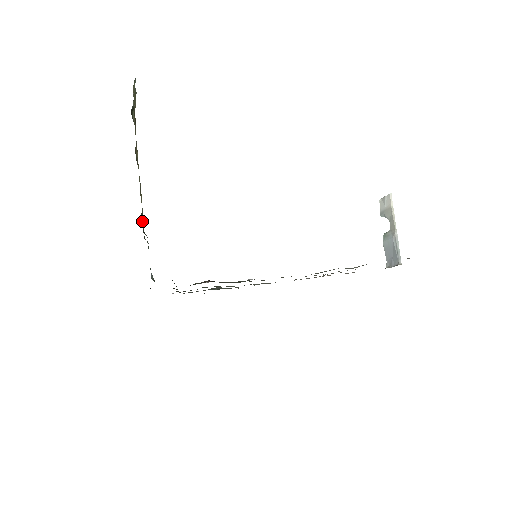
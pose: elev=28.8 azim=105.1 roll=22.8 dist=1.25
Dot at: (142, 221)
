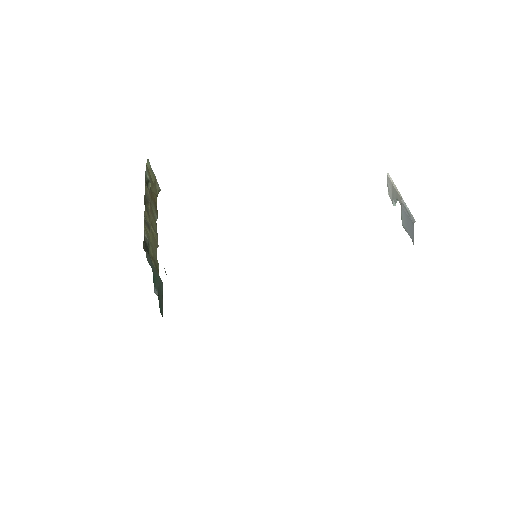
Dot at: (147, 248)
